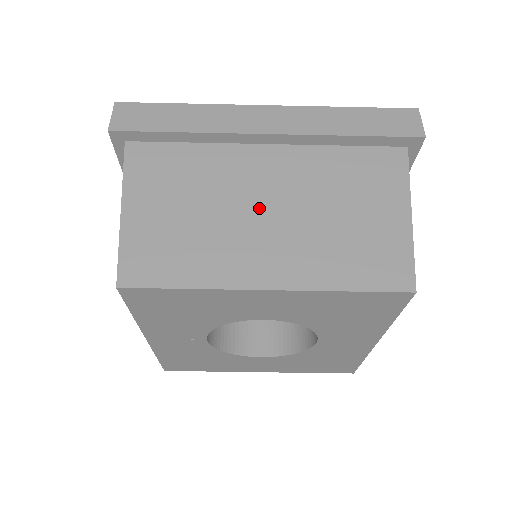
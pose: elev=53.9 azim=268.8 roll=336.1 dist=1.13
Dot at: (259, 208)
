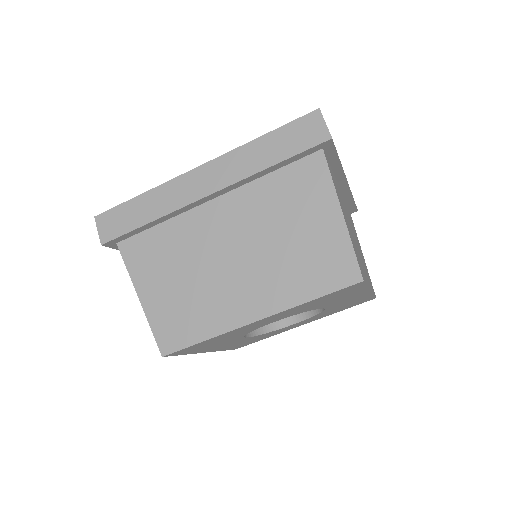
Dot at: (228, 258)
